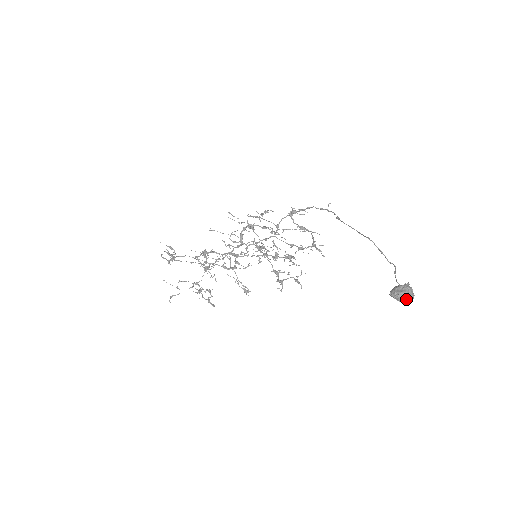
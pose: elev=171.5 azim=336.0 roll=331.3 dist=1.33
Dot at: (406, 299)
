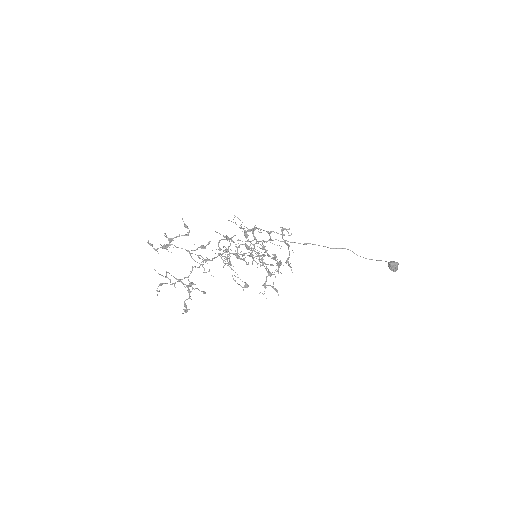
Dot at: (397, 268)
